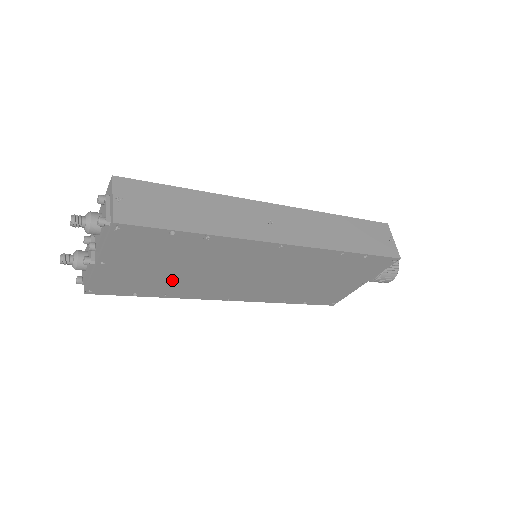
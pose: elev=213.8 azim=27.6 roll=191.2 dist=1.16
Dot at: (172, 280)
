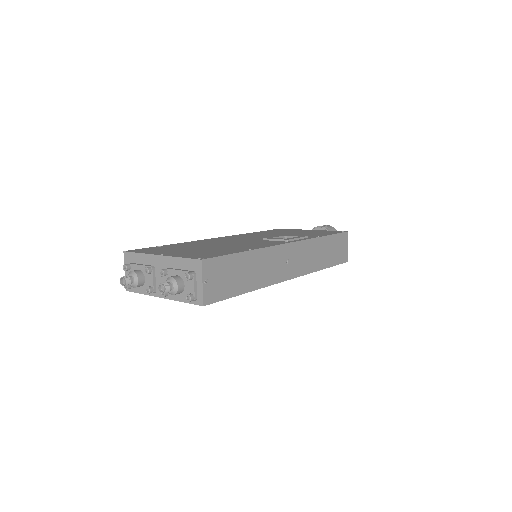
Dot at: occluded
